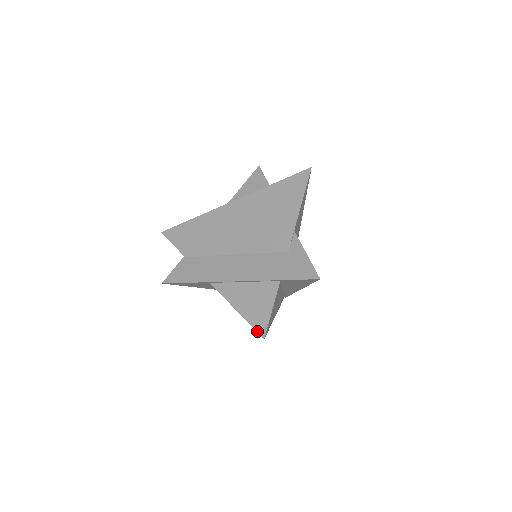
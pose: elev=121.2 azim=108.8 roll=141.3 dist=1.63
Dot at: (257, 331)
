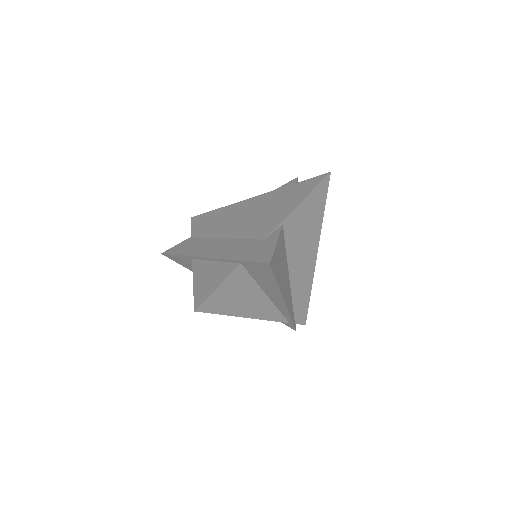
Dot at: (194, 303)
